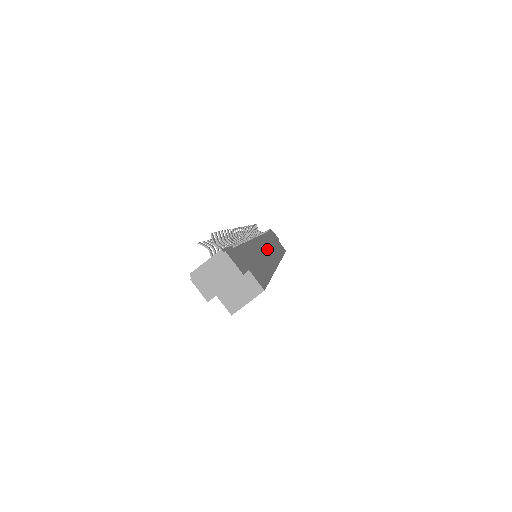
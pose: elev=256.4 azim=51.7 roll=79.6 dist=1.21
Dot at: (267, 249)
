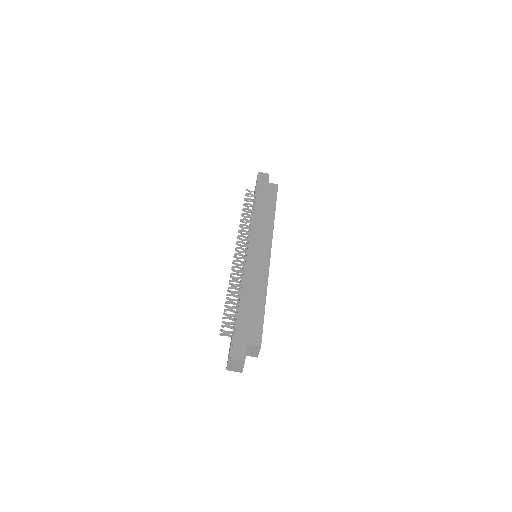
Dot at: (258, 253)
